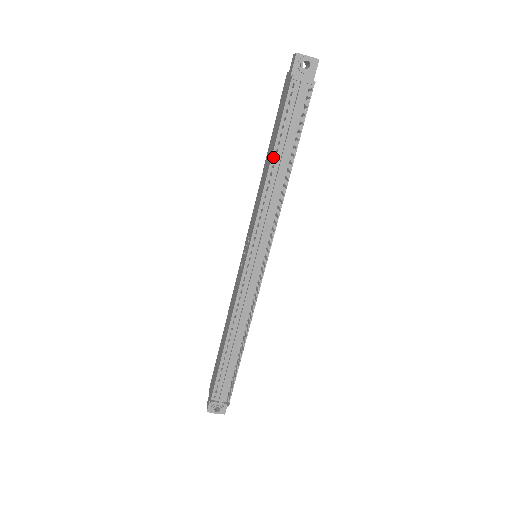
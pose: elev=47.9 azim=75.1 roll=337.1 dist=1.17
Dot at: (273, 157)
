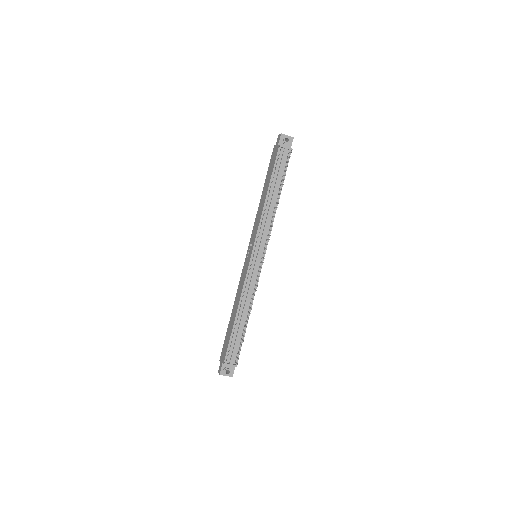
Dot at: (268, 190)
